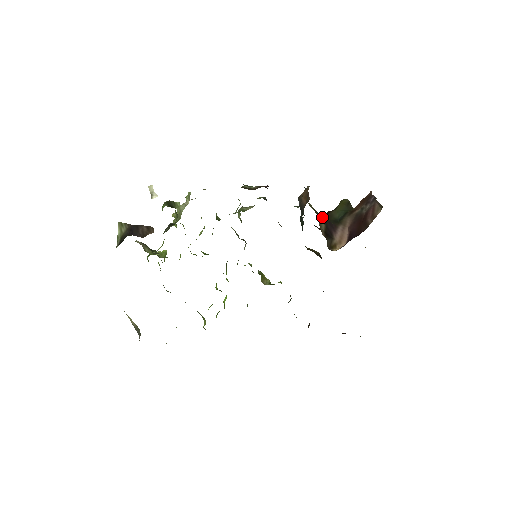
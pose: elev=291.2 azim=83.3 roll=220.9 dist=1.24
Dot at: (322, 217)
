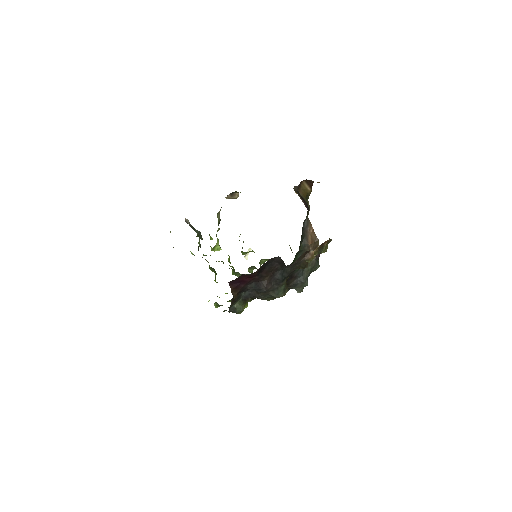
Dot at: (307, 203)
